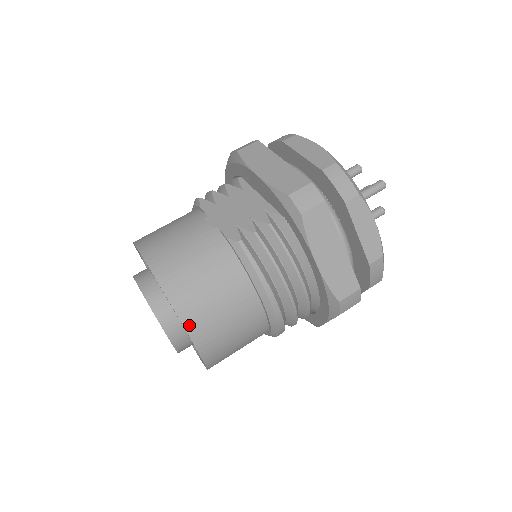
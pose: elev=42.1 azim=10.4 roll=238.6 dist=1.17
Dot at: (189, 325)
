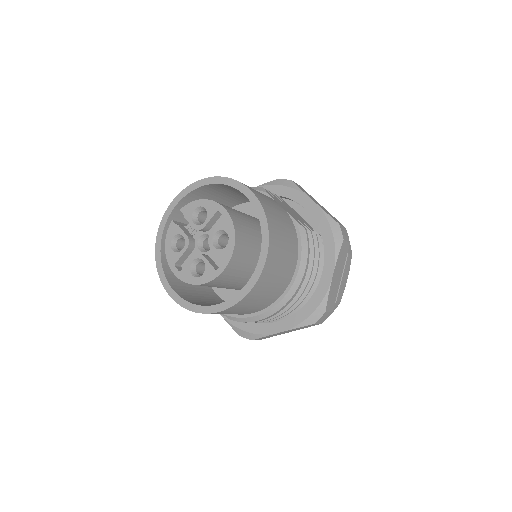
Dot at: (269, 257)
